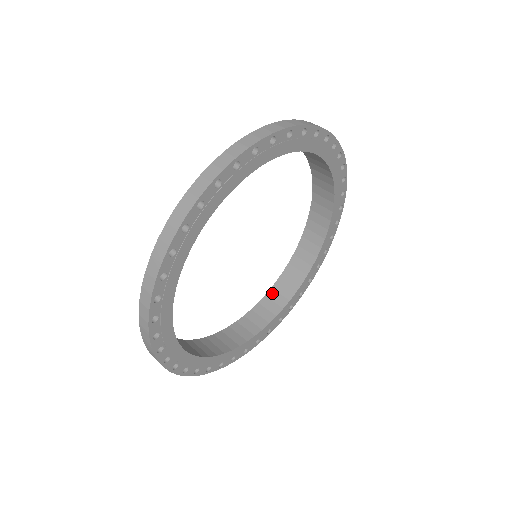
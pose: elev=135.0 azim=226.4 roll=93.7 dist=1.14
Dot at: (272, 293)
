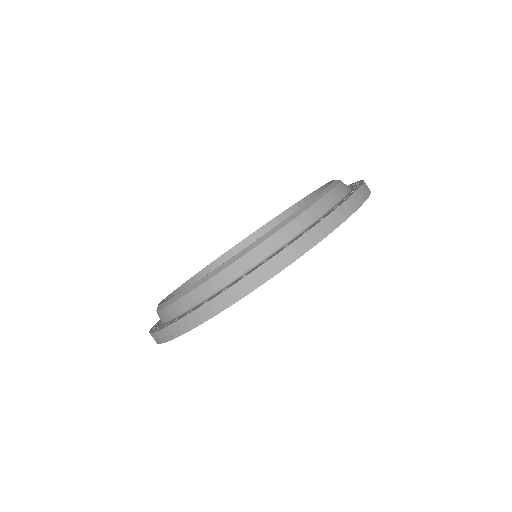
Dot at: (222, 260)
